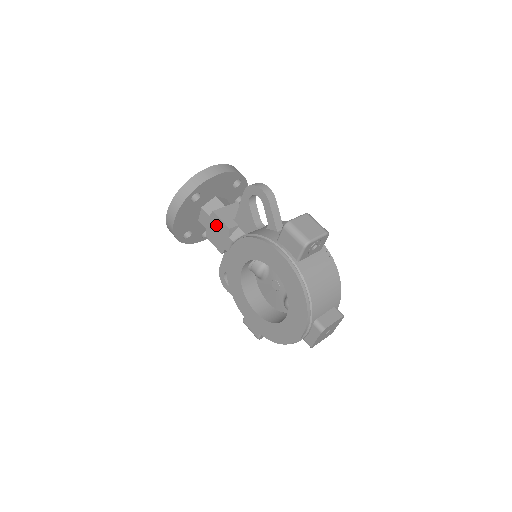
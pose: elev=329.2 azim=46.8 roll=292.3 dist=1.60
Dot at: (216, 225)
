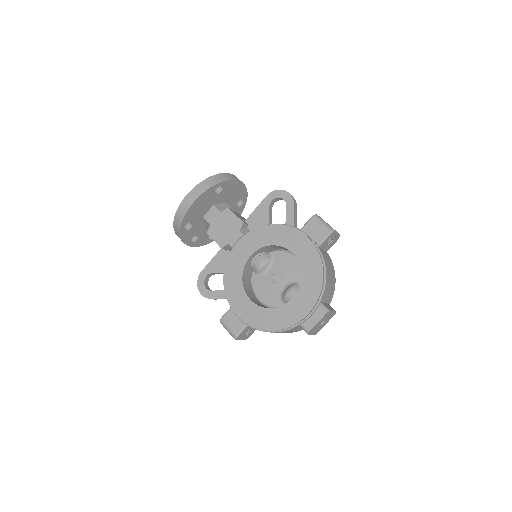
Dot at: (227, 220)
